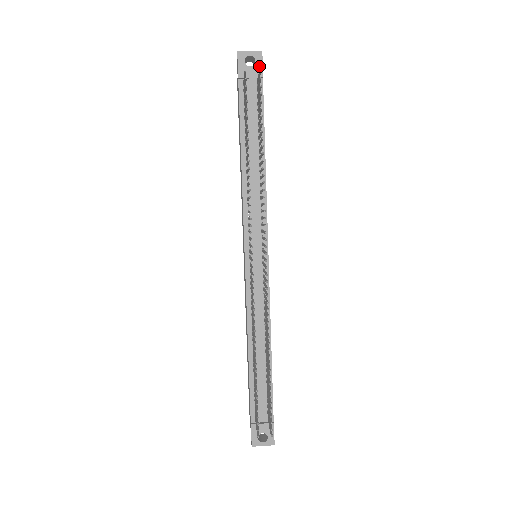
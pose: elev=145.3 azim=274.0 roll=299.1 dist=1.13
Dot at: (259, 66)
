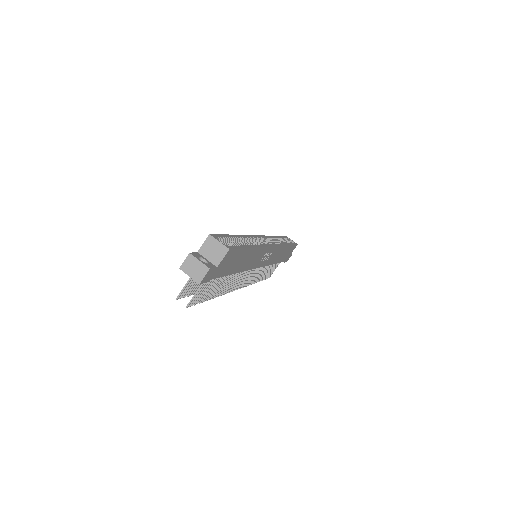
Dot at: occluded
